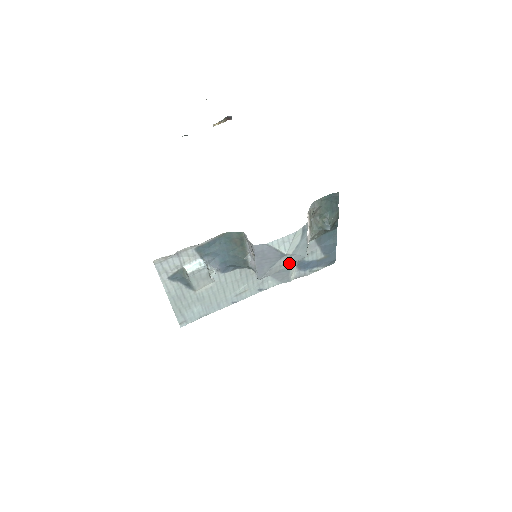
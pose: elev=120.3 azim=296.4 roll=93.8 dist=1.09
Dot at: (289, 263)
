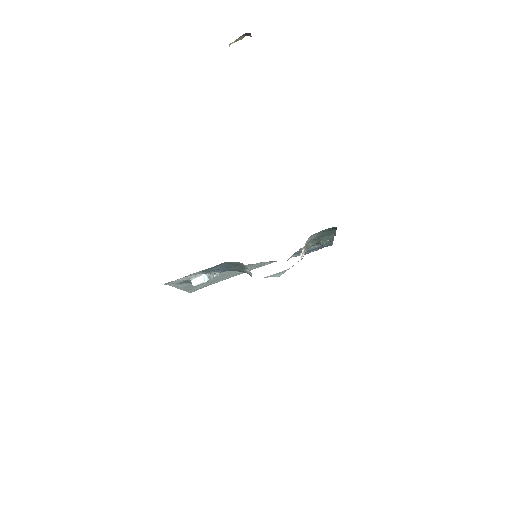
Dot at: occluded
